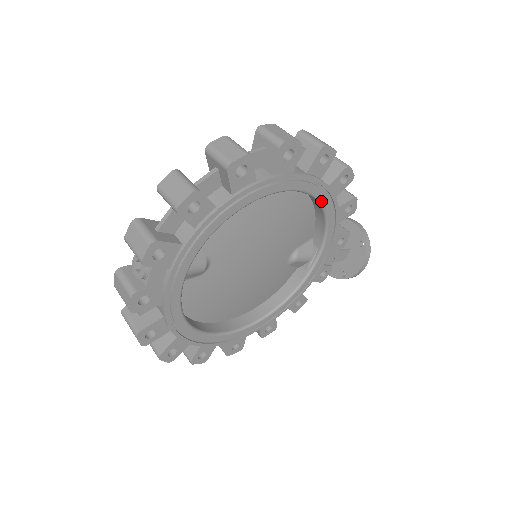
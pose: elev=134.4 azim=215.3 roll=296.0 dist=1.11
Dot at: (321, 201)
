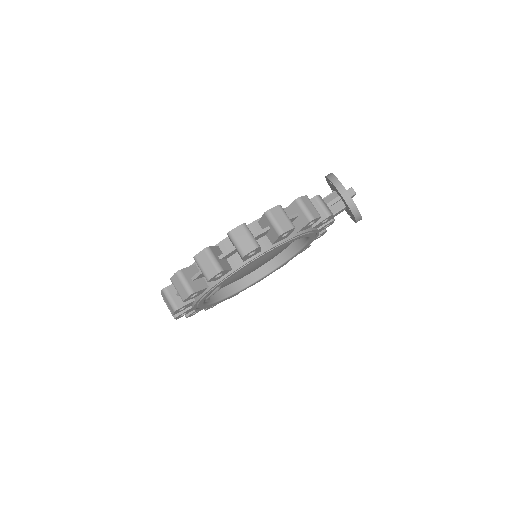
Dot at: occluded
